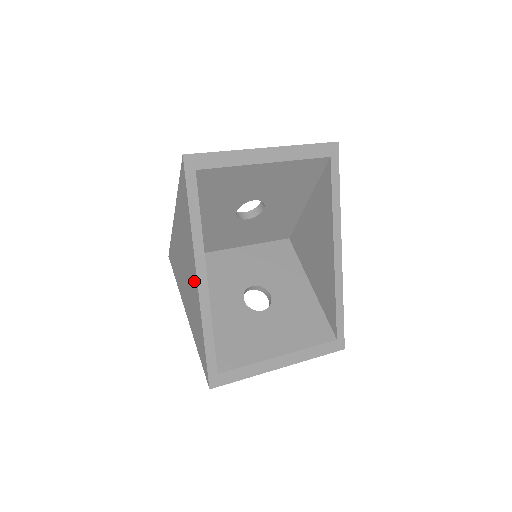
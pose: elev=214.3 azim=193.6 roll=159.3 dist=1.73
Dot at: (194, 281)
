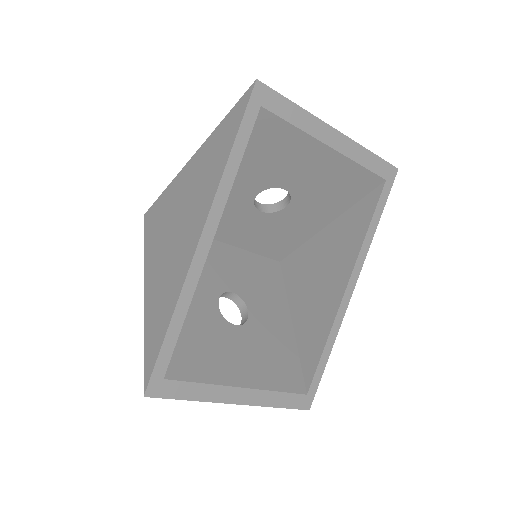
Dot at: (191, 242)
